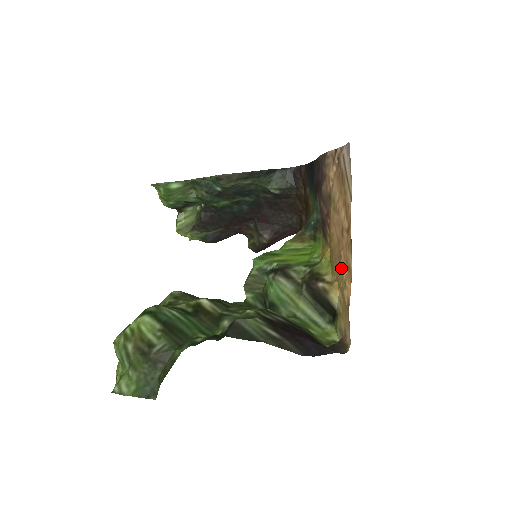
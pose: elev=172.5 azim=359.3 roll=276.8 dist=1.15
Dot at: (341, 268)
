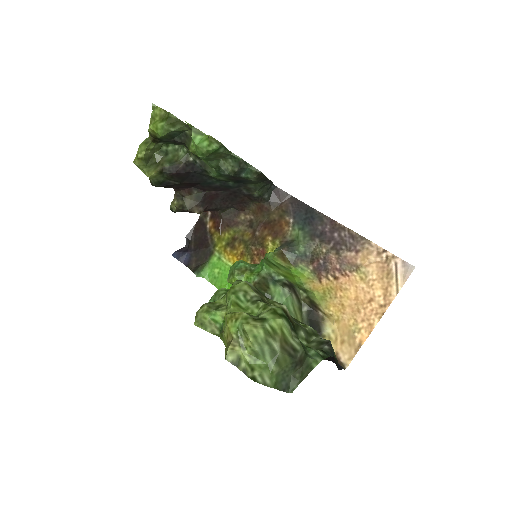
Dot at: (357, 318)
